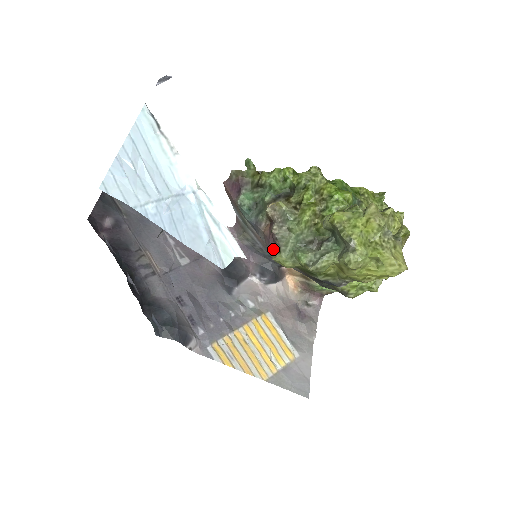
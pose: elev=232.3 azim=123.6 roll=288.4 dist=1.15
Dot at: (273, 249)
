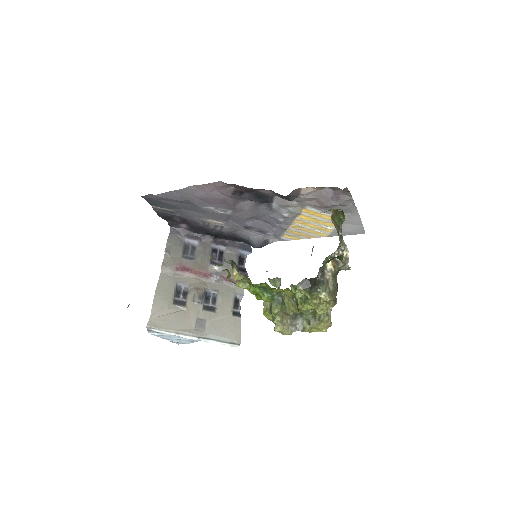
Dot at: occluded
